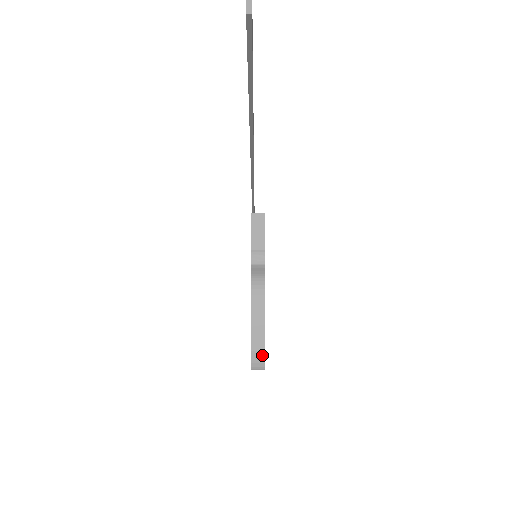
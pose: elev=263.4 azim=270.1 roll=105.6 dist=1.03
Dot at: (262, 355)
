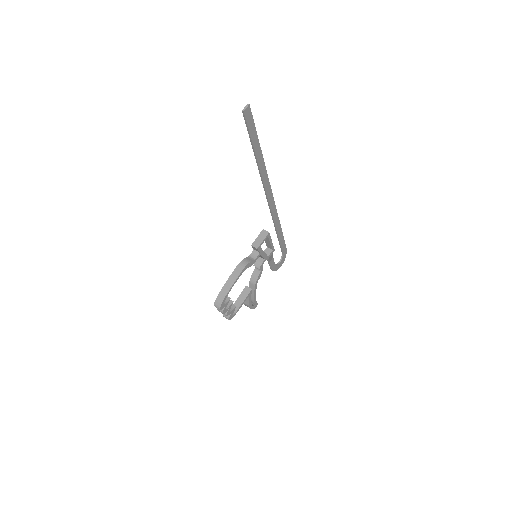
Dot at: (222, 299)
